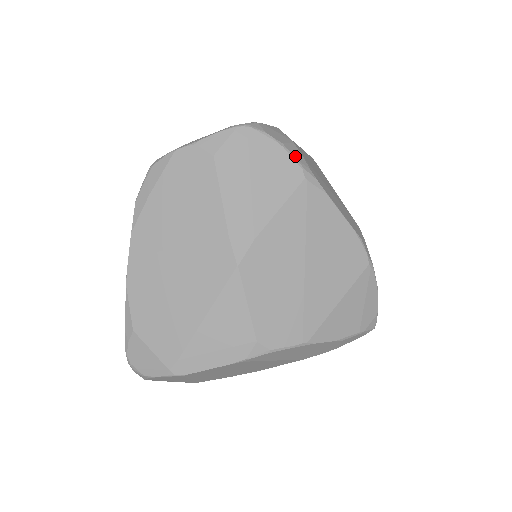
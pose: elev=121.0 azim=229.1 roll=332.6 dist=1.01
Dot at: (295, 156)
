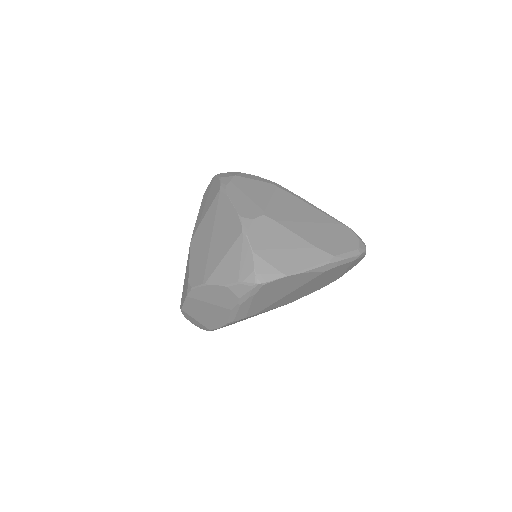
Dot at: (222, 181)
